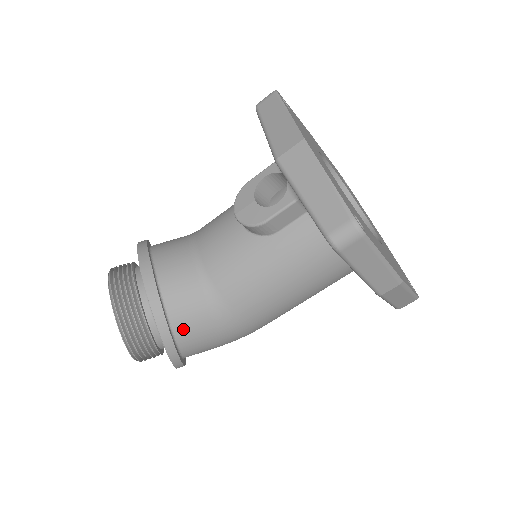
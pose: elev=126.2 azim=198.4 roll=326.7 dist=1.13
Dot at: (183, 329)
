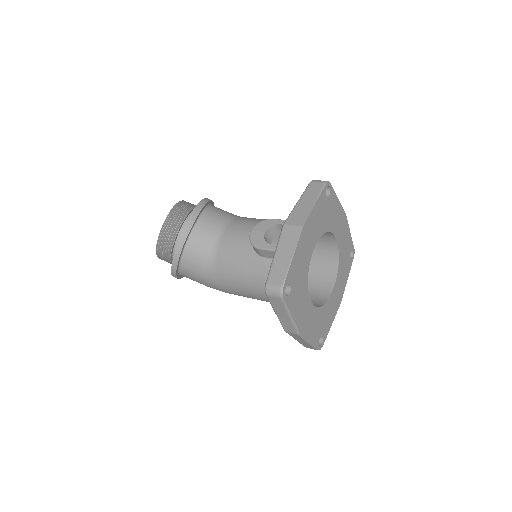
Dot at: (187, 263)
